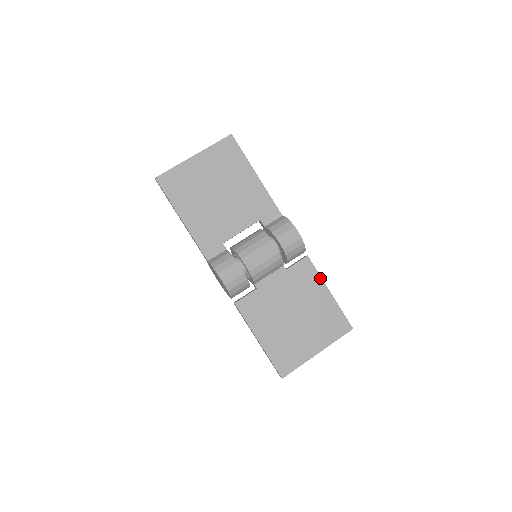
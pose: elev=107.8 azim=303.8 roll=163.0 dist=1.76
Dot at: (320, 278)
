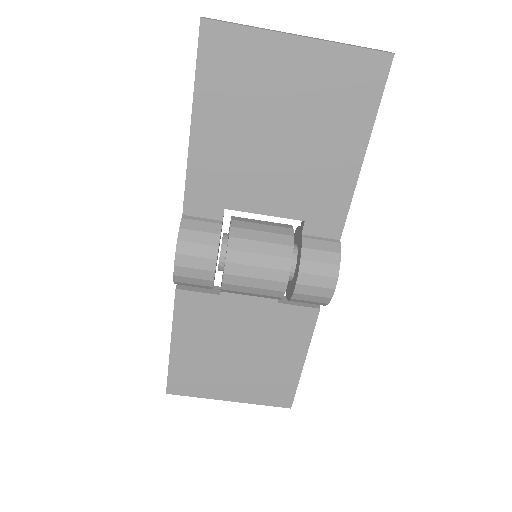
Dot at: (309, 341)
